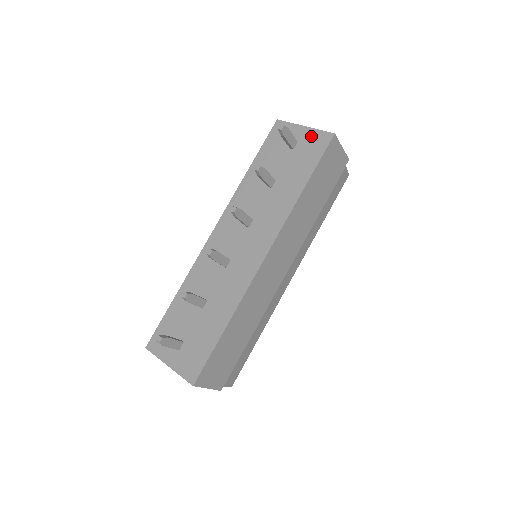
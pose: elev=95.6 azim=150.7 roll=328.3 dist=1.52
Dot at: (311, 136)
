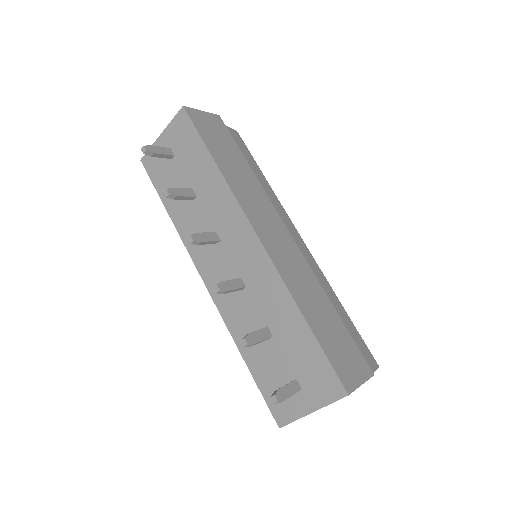
Dot at: (172, 132)
